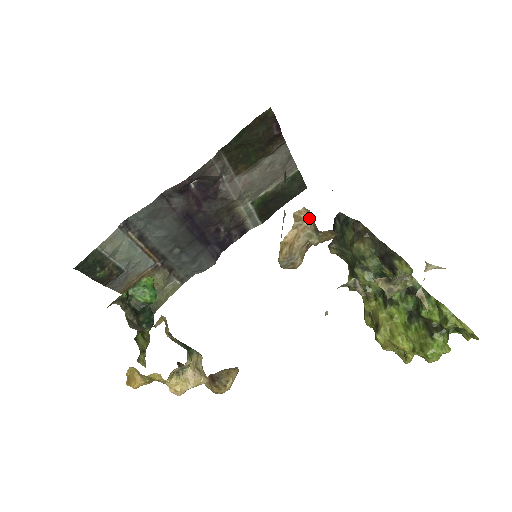
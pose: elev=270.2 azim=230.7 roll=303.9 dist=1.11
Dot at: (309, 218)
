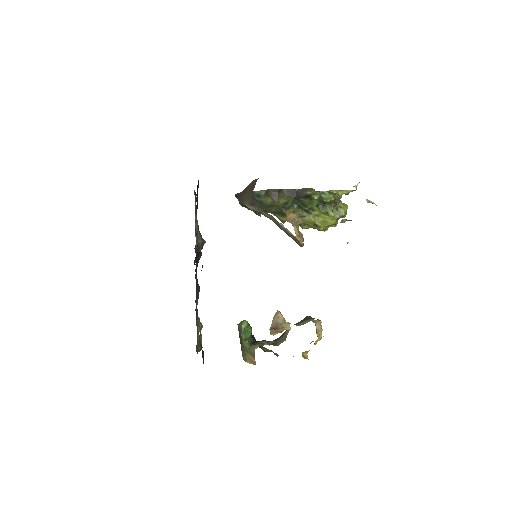
Dot at: (291, 215)
